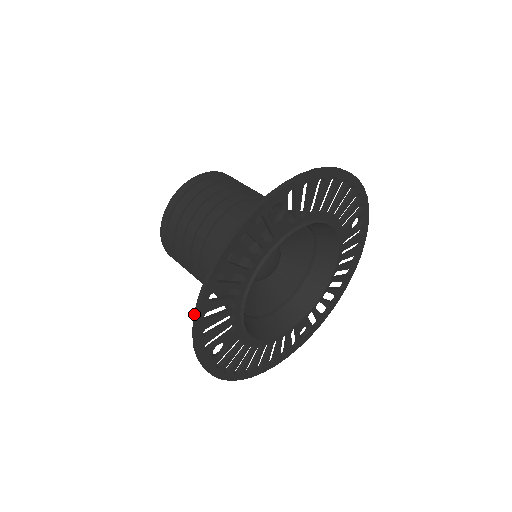
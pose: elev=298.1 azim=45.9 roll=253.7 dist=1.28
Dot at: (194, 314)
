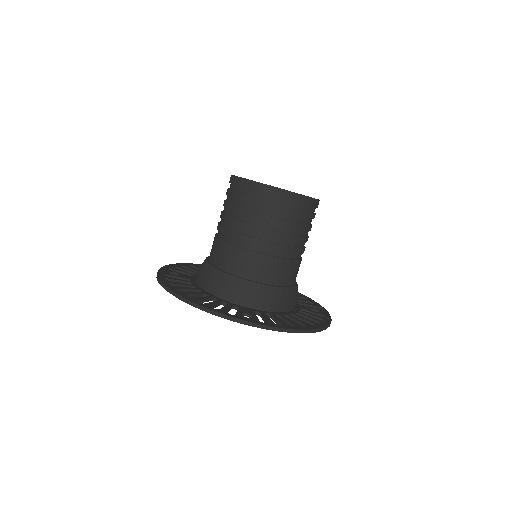
Dot at: (164, 285)
